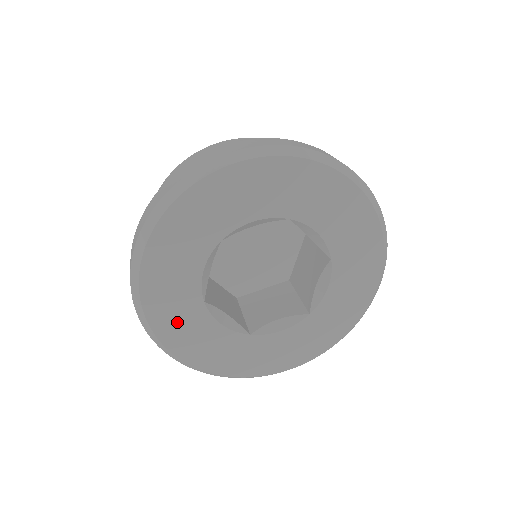
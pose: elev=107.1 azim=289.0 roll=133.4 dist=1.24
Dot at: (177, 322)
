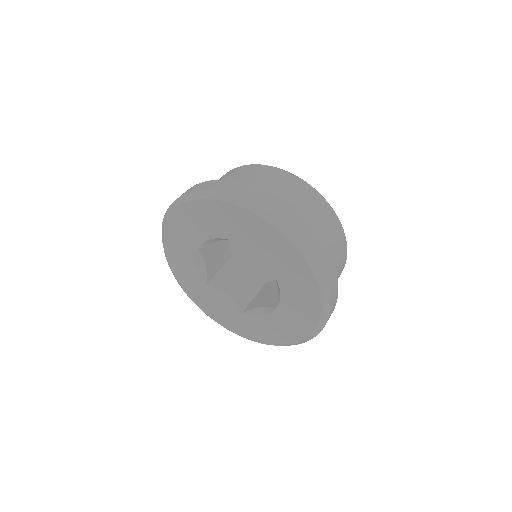
Dot at: (178, 241)
